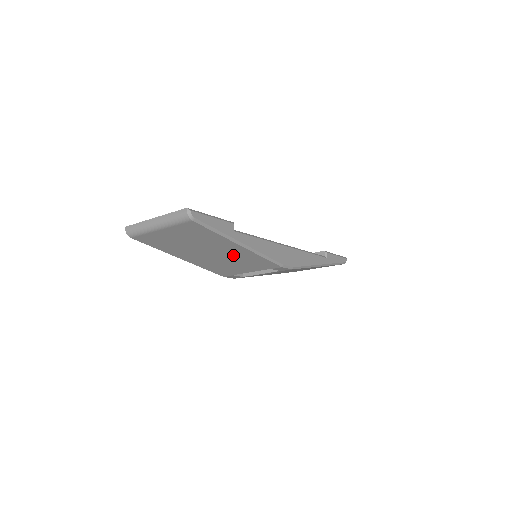
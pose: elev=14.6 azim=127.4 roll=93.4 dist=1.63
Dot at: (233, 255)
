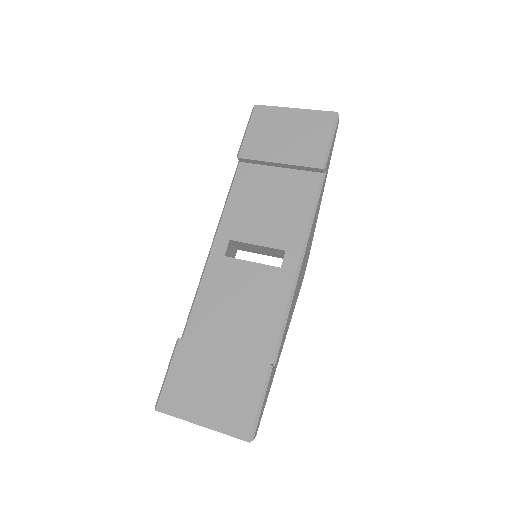
Dot at: occluded
